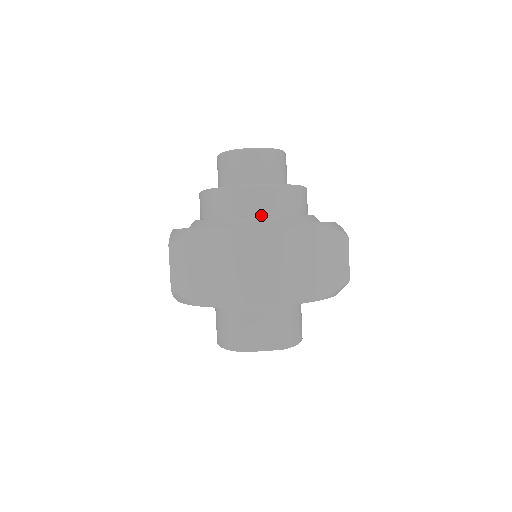
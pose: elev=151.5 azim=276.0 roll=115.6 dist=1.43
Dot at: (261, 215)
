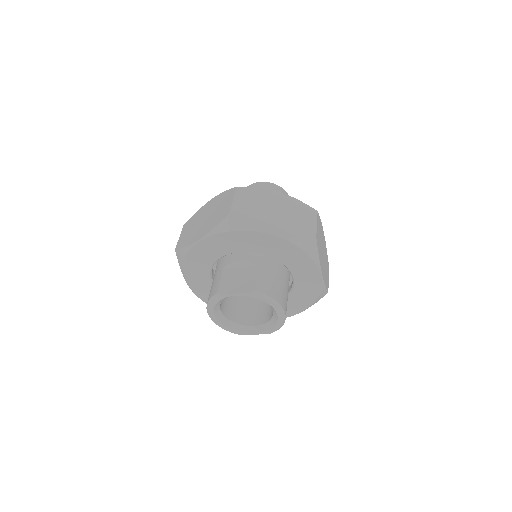
Dot at: occluded
